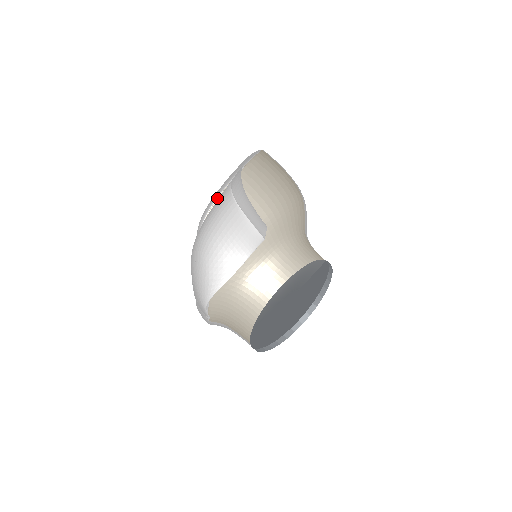
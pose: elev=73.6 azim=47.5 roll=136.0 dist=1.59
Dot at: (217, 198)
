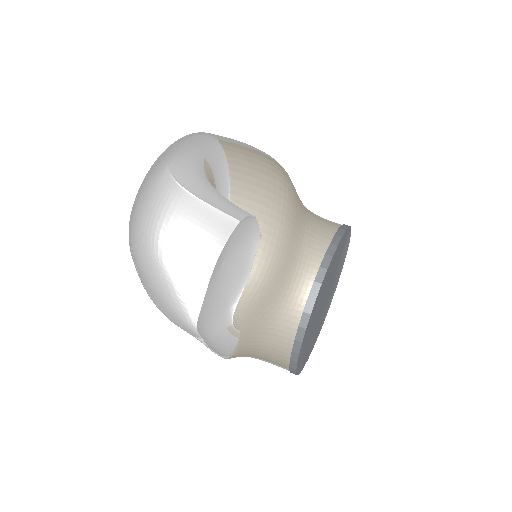
Dot at: occluded
